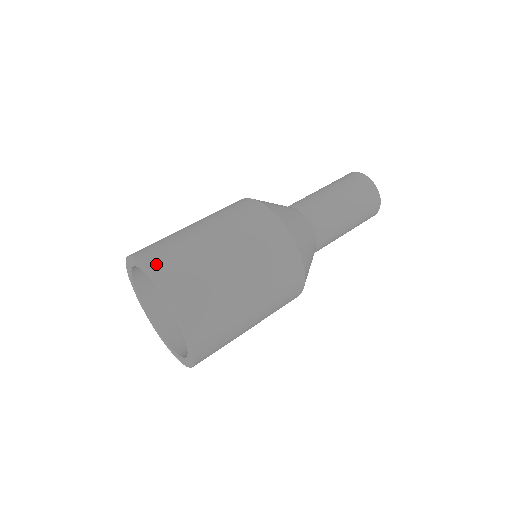
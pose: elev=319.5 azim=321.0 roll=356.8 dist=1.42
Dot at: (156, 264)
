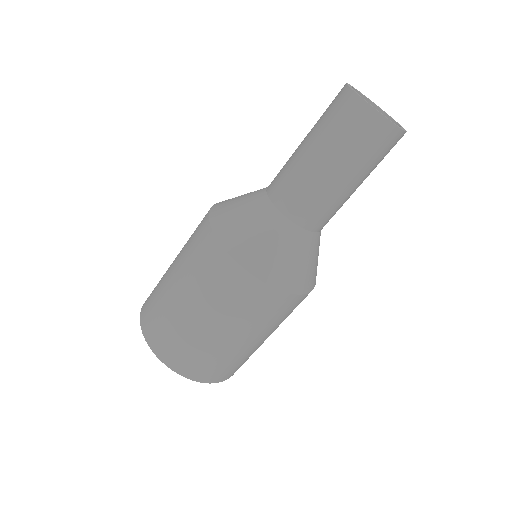
Dot at: (173, 363)
